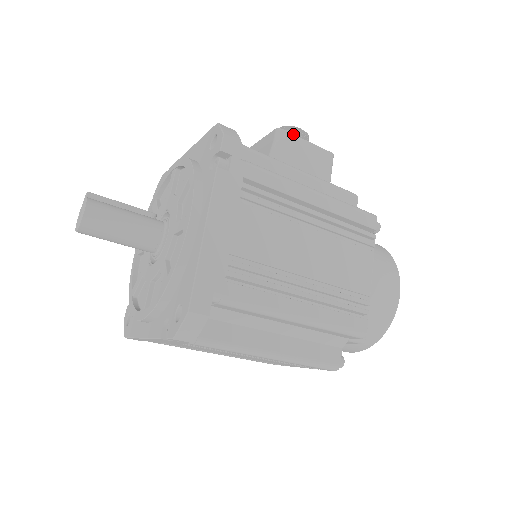
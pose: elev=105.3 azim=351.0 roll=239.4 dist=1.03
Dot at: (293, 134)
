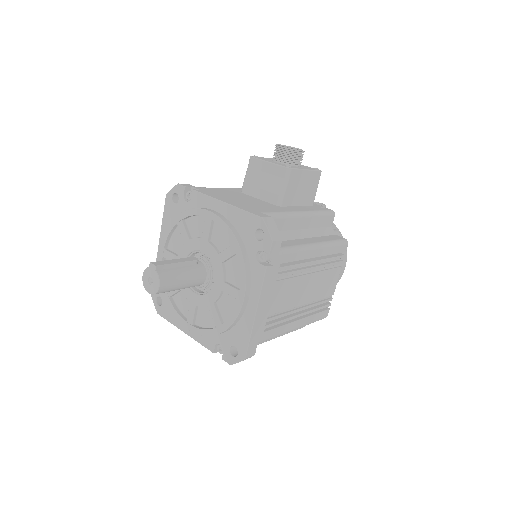
Dot at: (298, 169)
